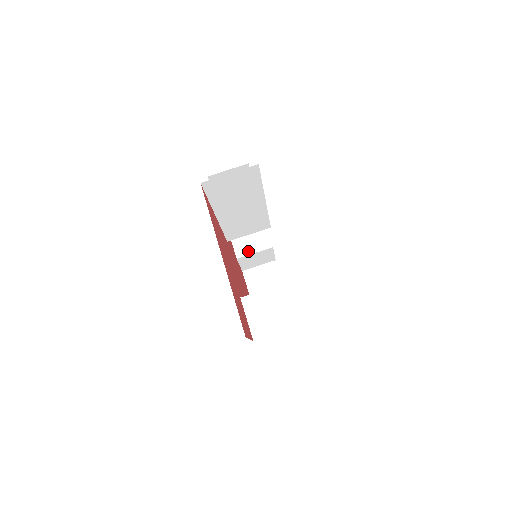
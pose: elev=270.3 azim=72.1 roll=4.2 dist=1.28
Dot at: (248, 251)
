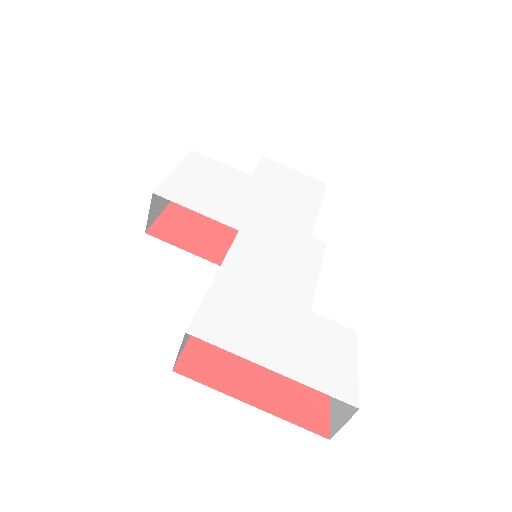
Dot at: occluded
